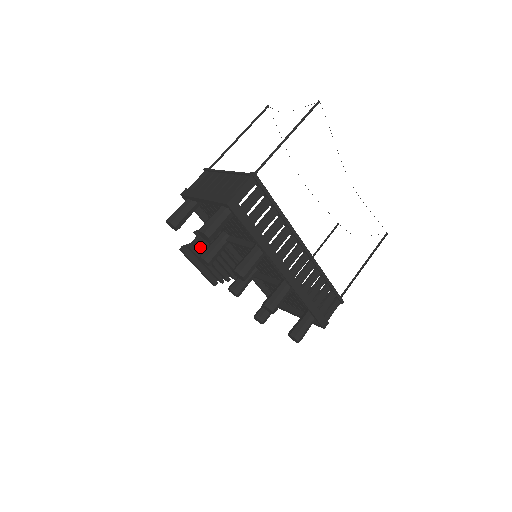
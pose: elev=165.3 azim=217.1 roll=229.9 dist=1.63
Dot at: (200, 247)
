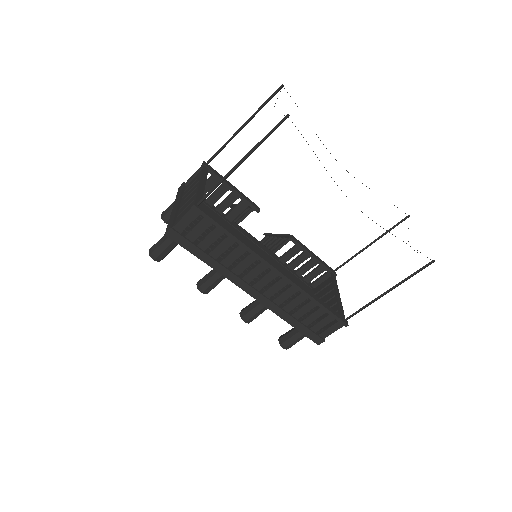
Dot at: occluded
